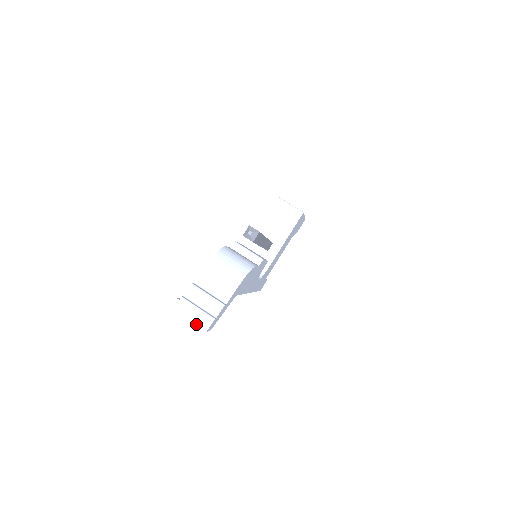
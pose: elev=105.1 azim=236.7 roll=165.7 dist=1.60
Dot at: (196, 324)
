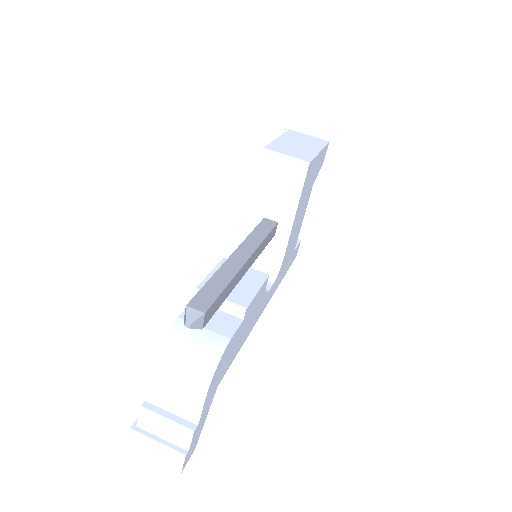
Dot at: (164, 464)
